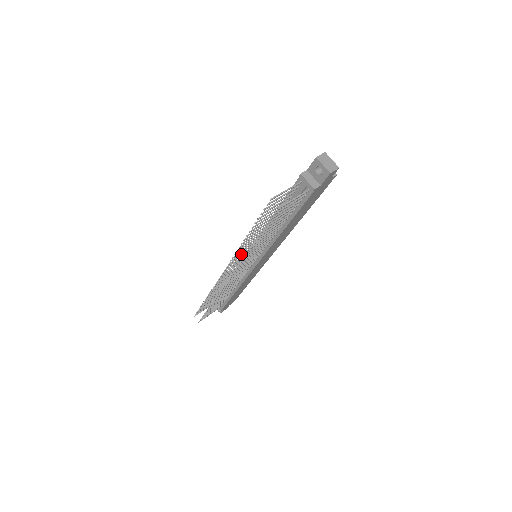
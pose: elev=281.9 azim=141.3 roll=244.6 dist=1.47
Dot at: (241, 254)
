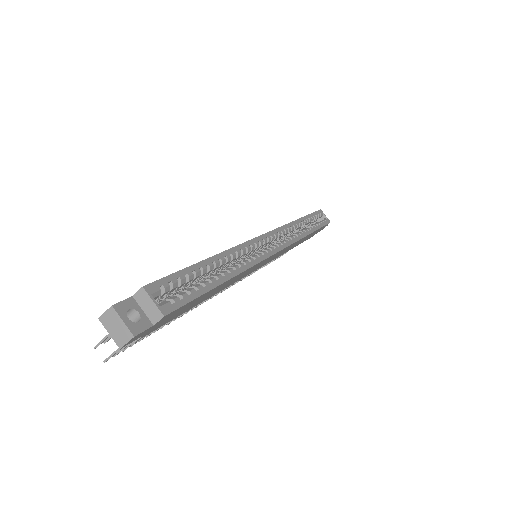
Dot at: occluded
